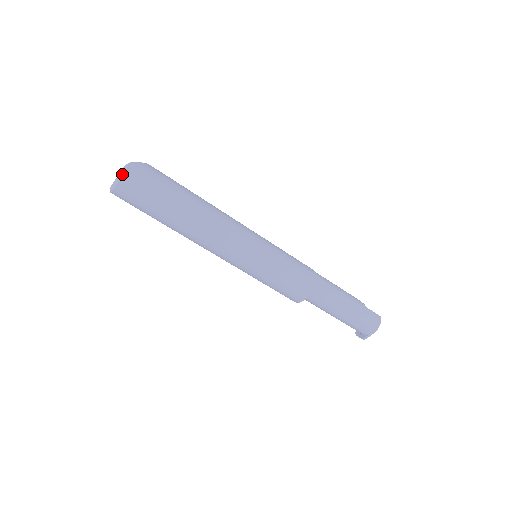
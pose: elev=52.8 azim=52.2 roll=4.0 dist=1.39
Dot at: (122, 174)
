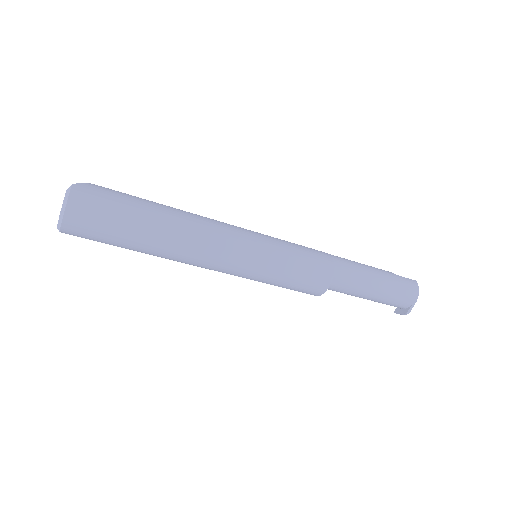
Dot at: (66, 200)
